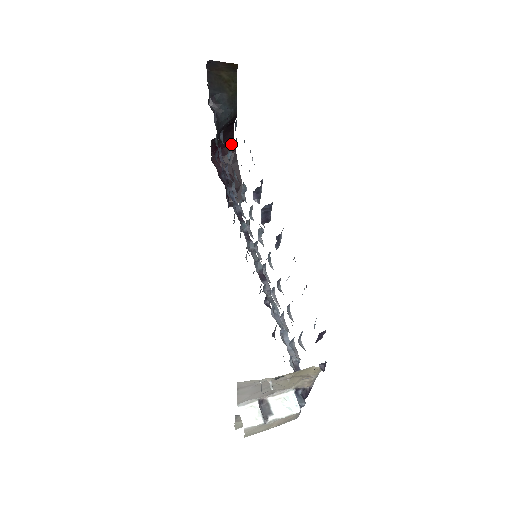
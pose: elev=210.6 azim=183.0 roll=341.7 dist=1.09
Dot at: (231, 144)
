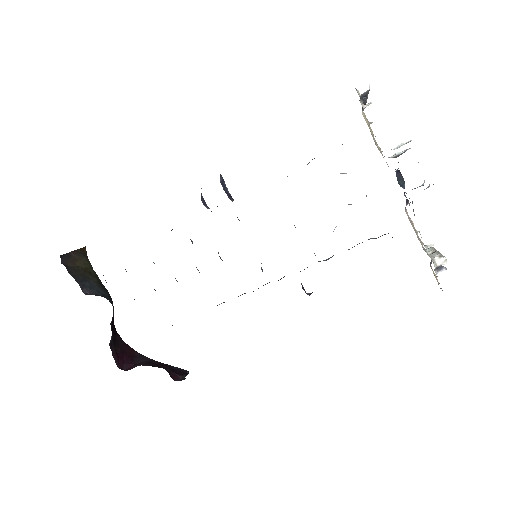
Dot at: occluded
